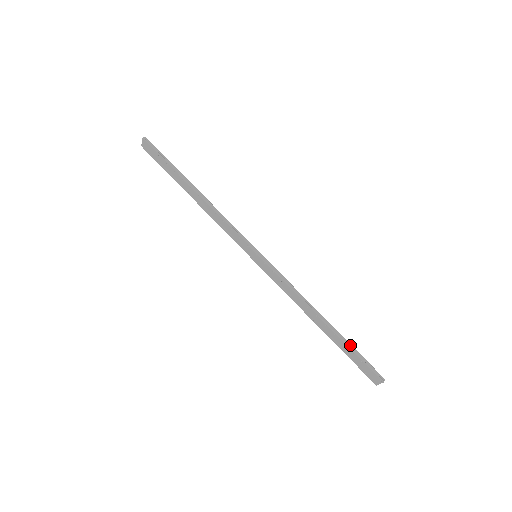
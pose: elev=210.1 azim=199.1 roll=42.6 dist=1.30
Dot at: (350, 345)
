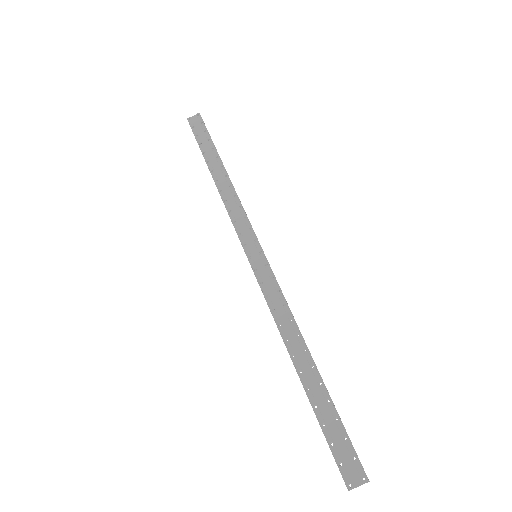
Dot at: occluded
